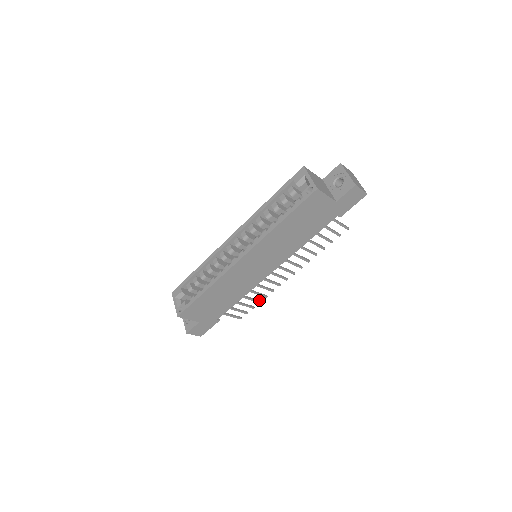
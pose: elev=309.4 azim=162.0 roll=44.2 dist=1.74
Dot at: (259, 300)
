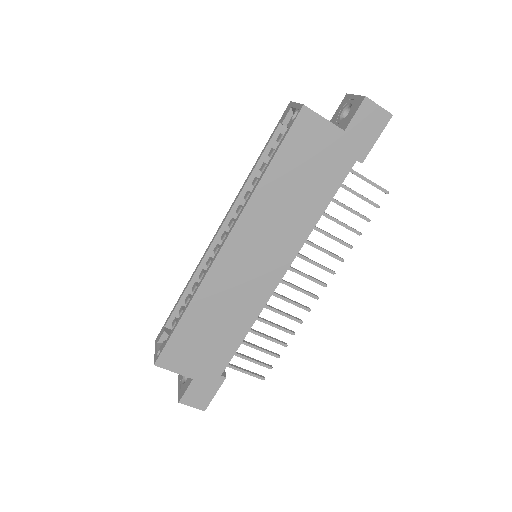
Dot at: (284, 342)
